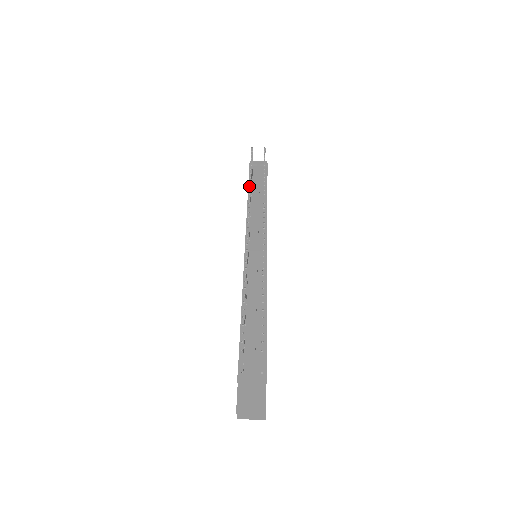
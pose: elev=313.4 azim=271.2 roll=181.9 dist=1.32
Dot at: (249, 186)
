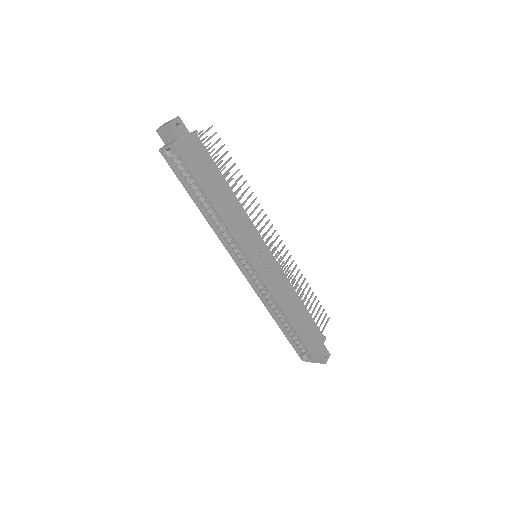
Dot at: (292, 275)
